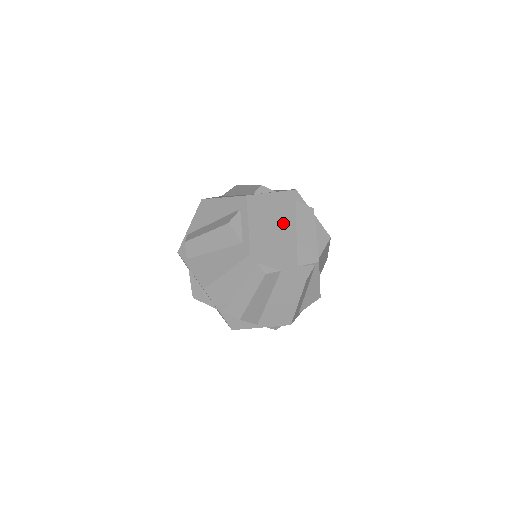
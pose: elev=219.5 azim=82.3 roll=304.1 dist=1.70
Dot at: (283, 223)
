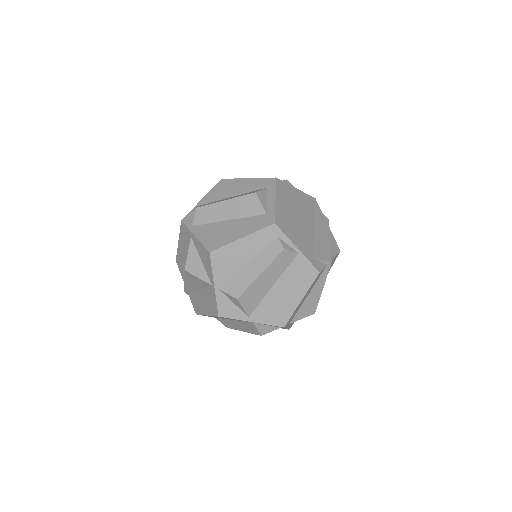
Dot at: (303, 216)
